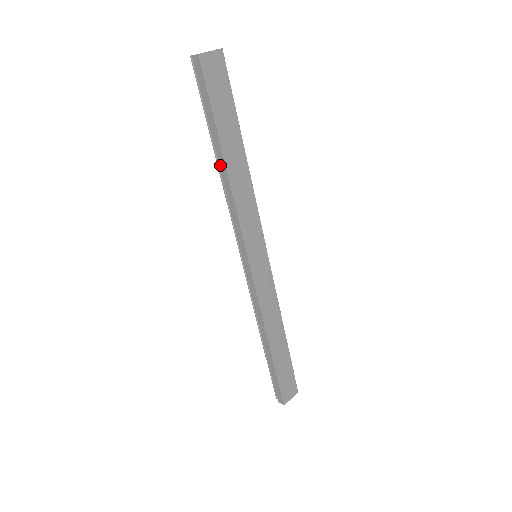
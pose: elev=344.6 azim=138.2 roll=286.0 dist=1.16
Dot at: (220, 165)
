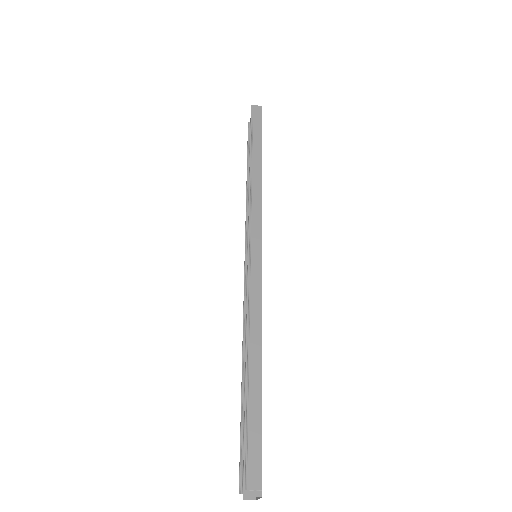
Dot at: (254, 166)
